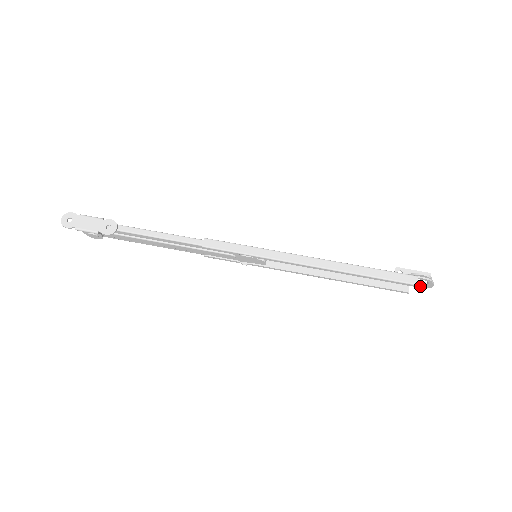
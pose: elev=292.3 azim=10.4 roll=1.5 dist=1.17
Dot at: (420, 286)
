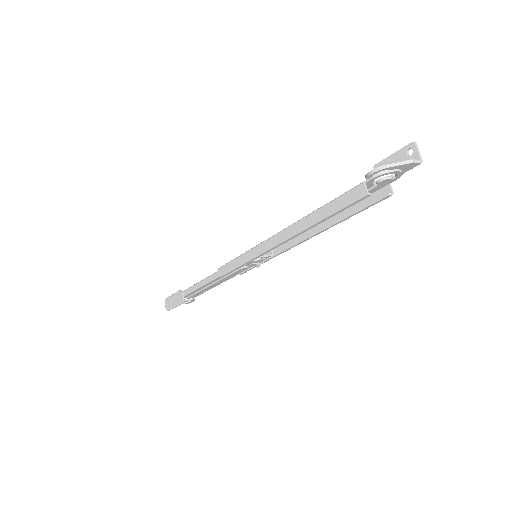
Dot at: (392, 180)
